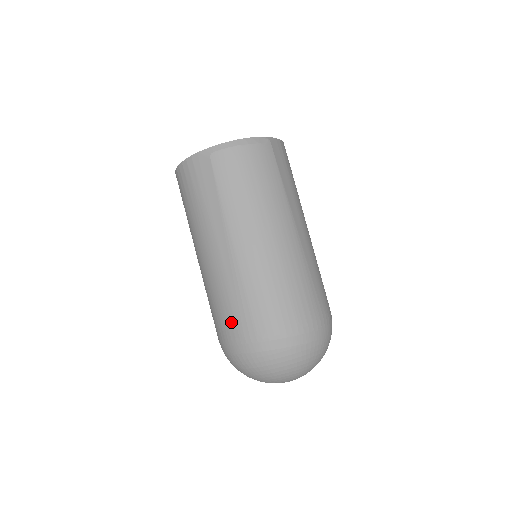
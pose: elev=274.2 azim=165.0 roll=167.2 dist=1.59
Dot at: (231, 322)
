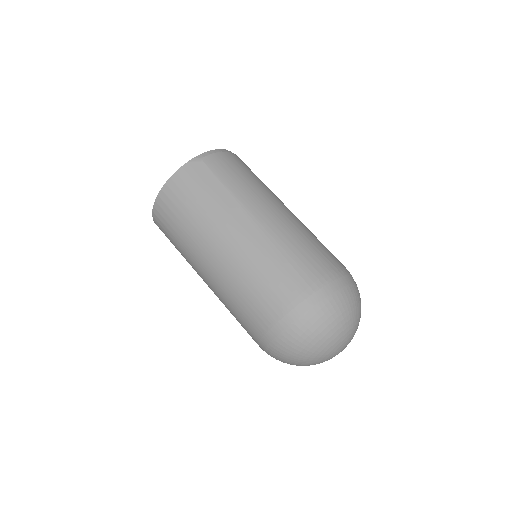
Dot at: (284, 285)
